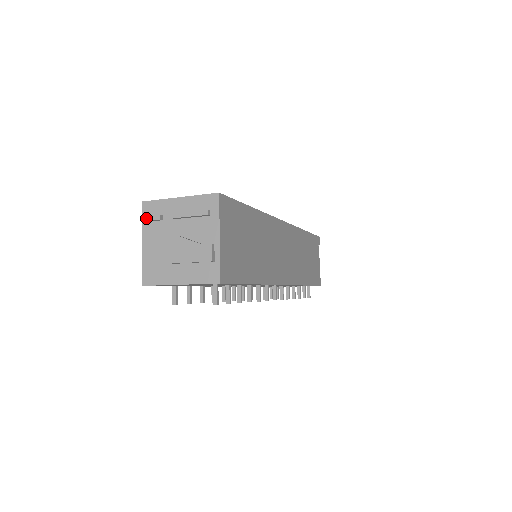
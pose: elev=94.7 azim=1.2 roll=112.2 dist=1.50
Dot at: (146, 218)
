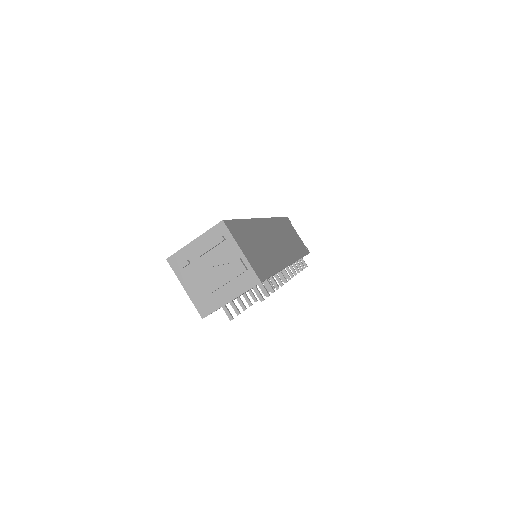
Dot at: (177, 269)
